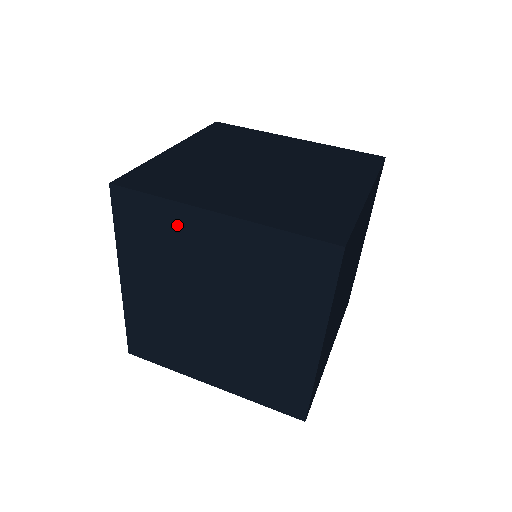
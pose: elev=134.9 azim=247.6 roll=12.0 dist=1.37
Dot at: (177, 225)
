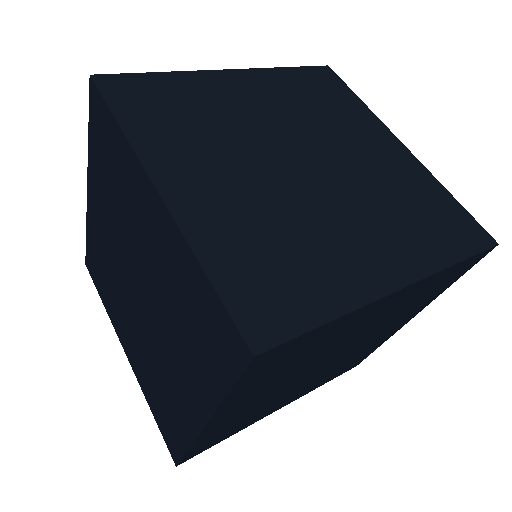
Dot at: (338, 329)
